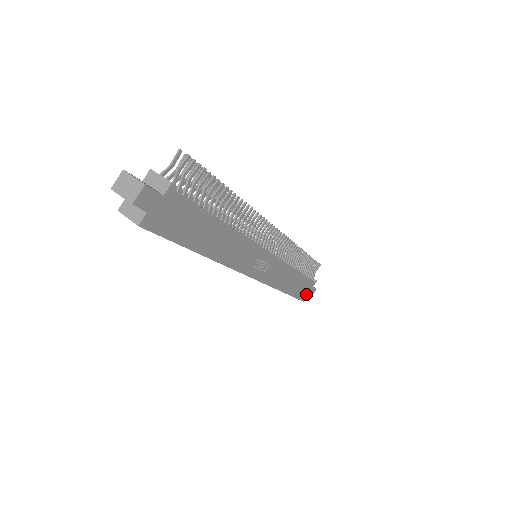
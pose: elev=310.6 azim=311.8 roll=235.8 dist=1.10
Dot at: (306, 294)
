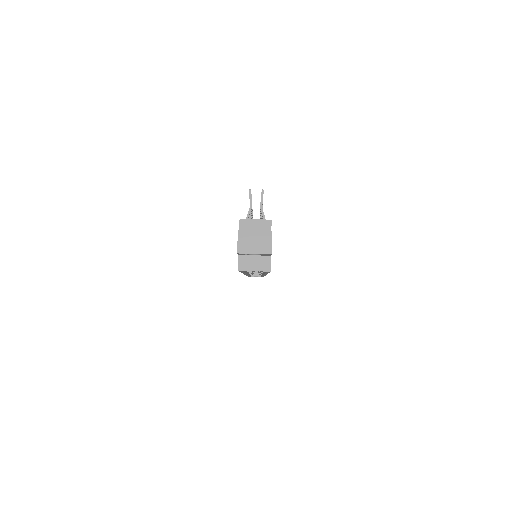
Dot at: occluded
